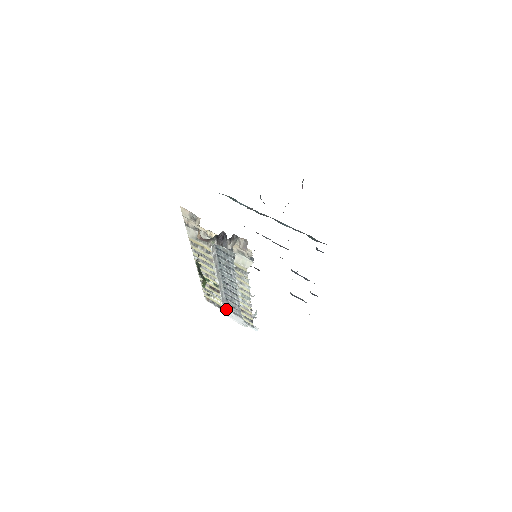
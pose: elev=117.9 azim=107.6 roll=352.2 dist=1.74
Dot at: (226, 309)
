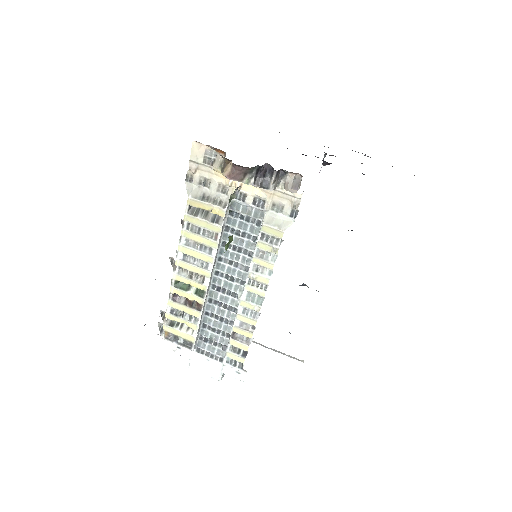
Dot at: (193, 351)
